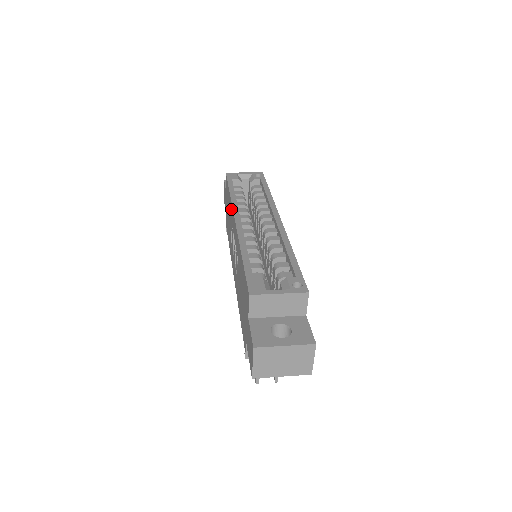
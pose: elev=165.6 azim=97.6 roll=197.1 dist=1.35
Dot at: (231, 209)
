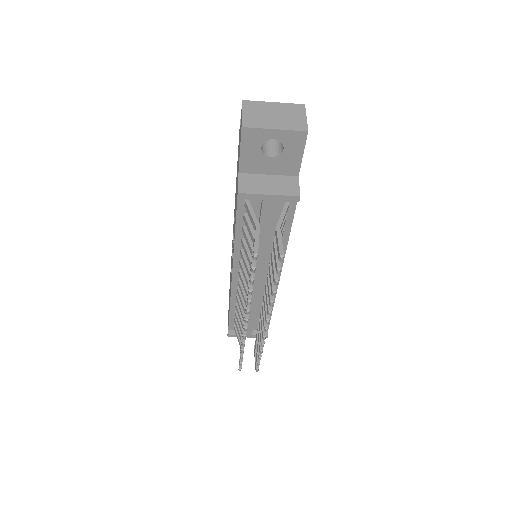
Dot at: occluded
